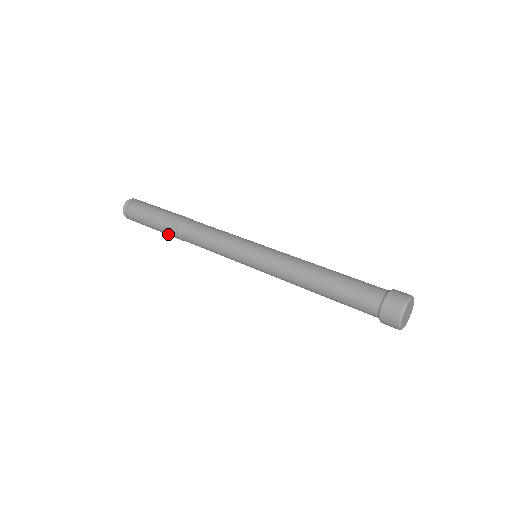
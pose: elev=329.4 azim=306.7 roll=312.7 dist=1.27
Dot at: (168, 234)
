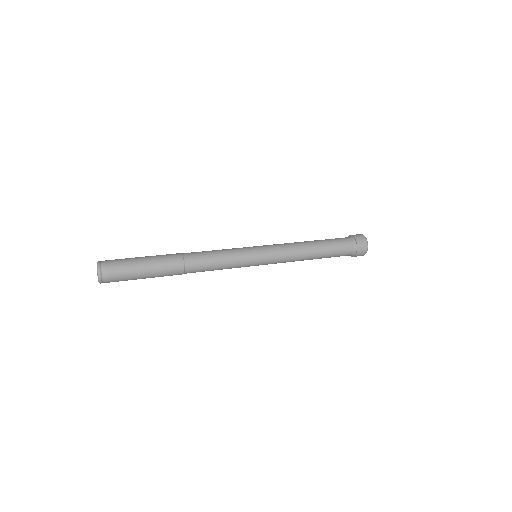
Dot at: occluded
